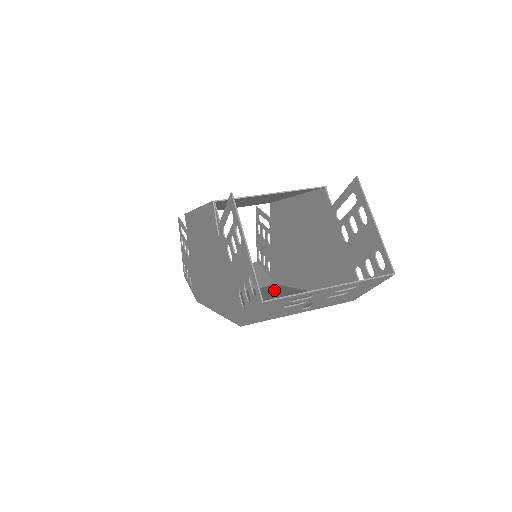
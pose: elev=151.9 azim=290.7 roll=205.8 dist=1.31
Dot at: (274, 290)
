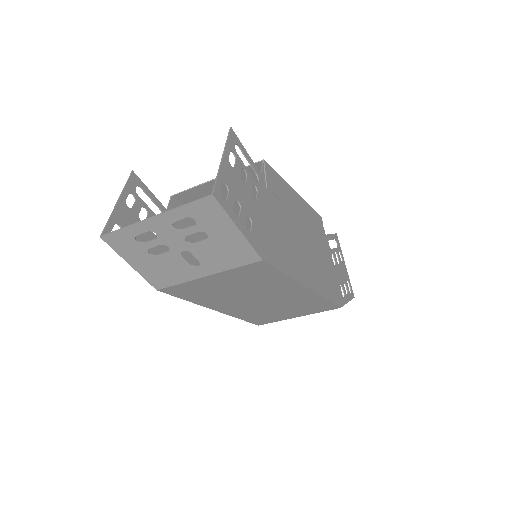
Dot at: (307, 302)
